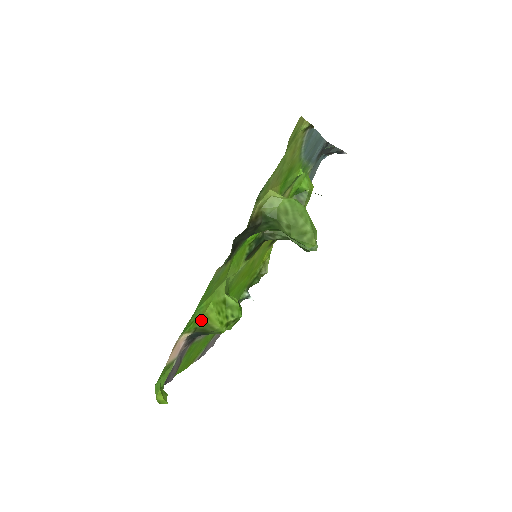
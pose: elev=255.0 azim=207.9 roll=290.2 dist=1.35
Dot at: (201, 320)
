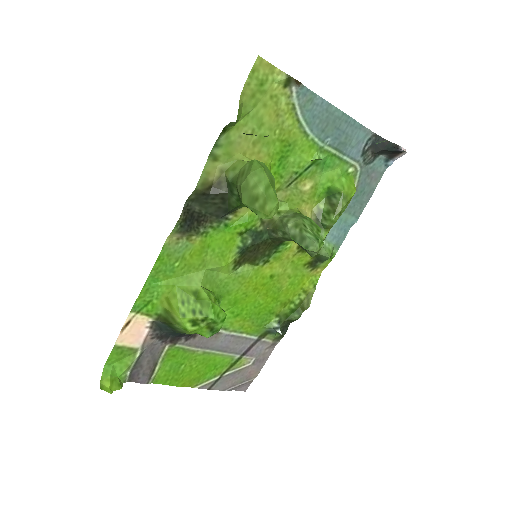
Dot at: (163, 305)
